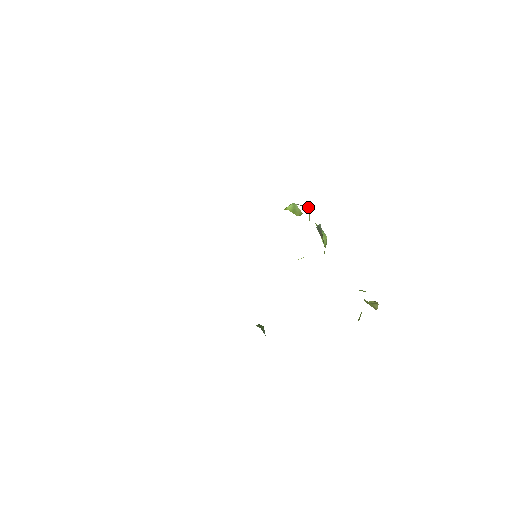
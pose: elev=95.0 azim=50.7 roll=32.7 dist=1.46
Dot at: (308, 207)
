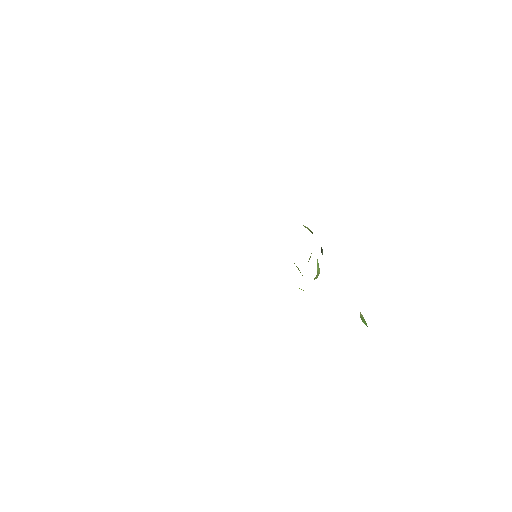
Dot at: occluded
